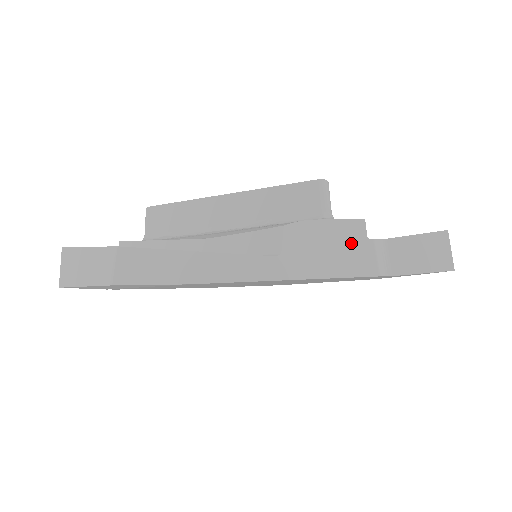
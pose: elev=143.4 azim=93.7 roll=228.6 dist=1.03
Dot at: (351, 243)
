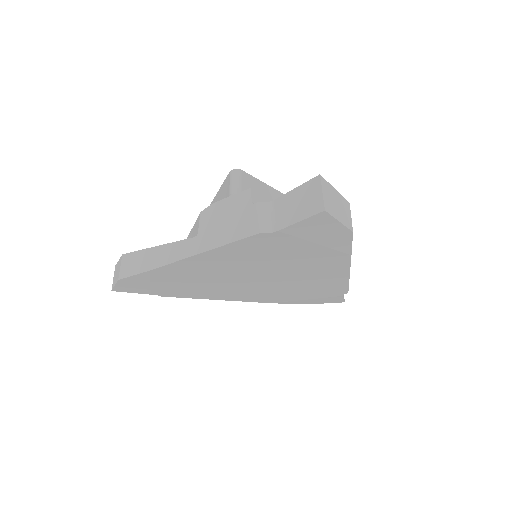
Dot at: (241, 211)
